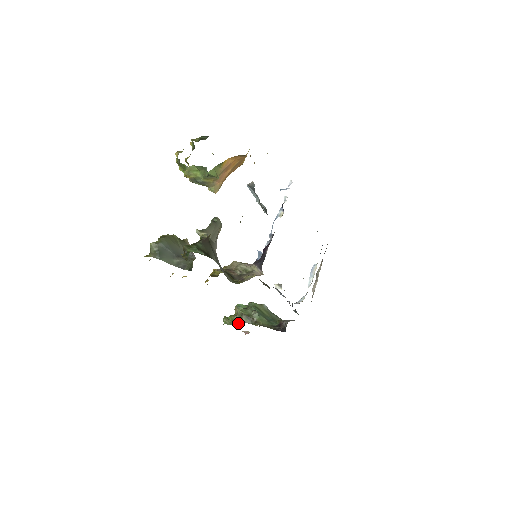
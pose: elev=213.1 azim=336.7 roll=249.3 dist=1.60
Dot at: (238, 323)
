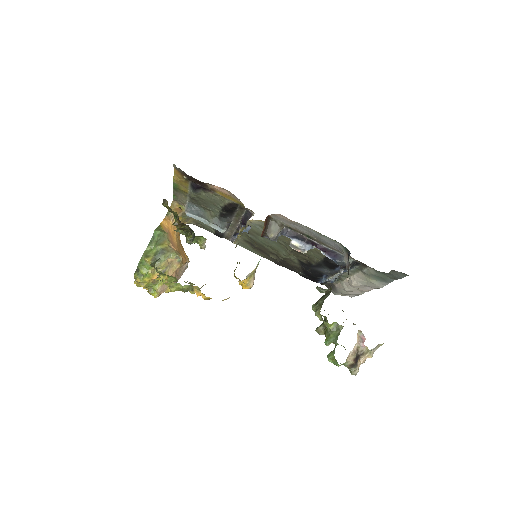
Dot at: (333, 325)
